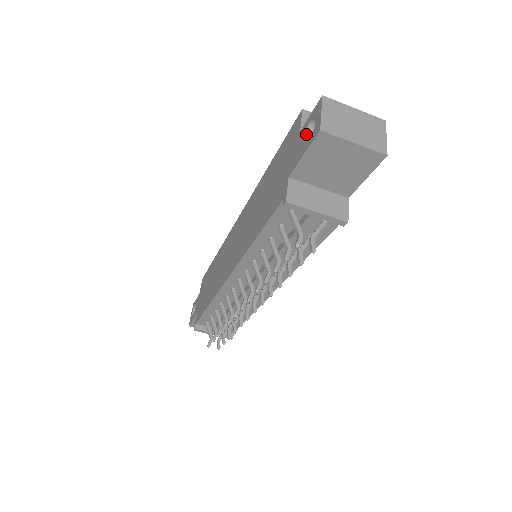
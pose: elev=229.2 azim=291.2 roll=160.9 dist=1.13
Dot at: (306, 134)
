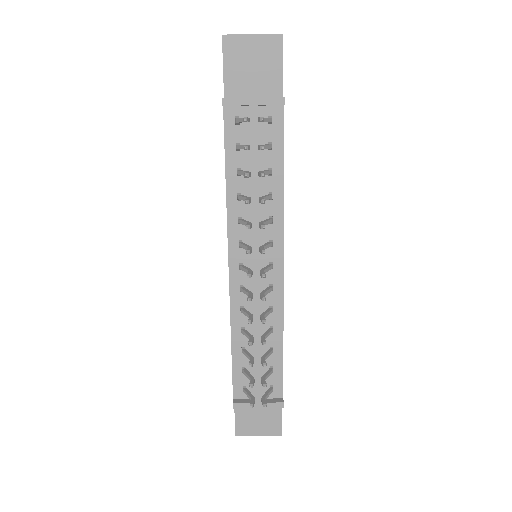
Dot at: occluded
